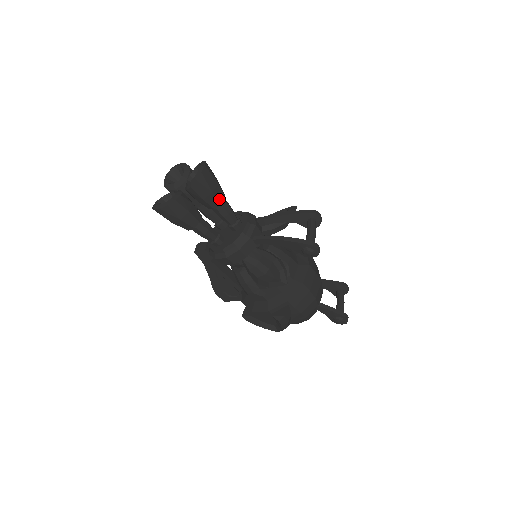
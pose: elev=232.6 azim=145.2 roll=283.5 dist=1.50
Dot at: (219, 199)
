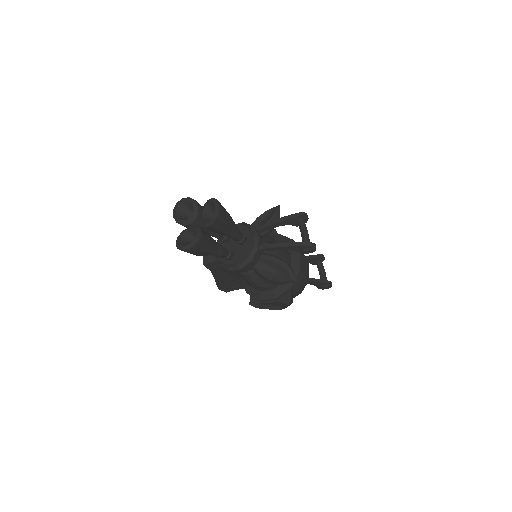
Dot at: (231, 226)
